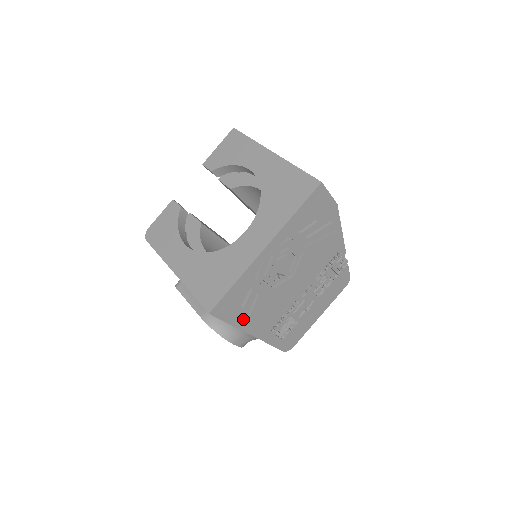
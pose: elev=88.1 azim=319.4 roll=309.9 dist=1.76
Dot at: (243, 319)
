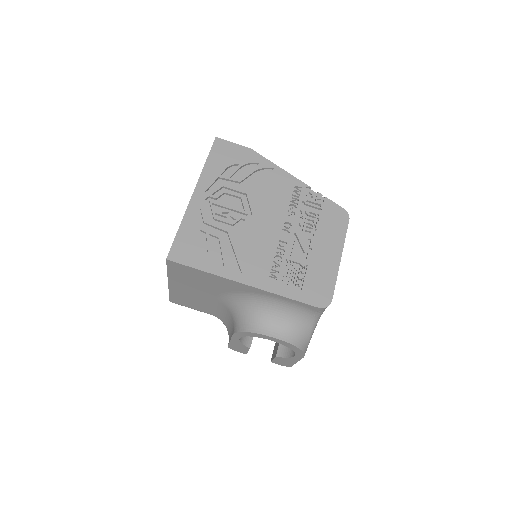
Dot at: (217, 265)
